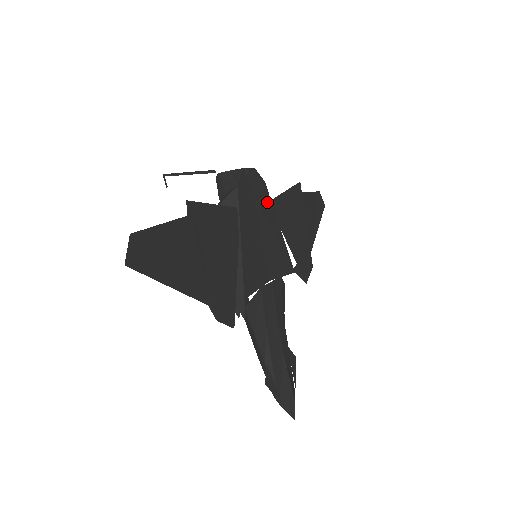
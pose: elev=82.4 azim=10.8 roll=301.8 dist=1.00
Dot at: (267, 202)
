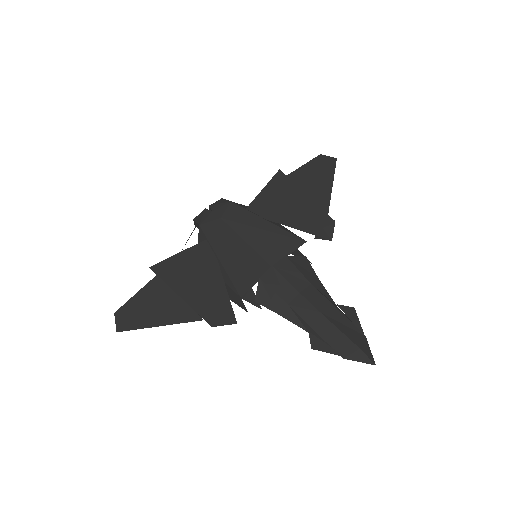
Dot at: (241, 213)
